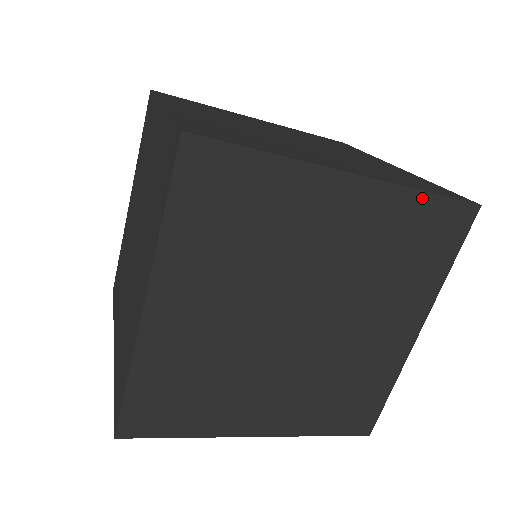
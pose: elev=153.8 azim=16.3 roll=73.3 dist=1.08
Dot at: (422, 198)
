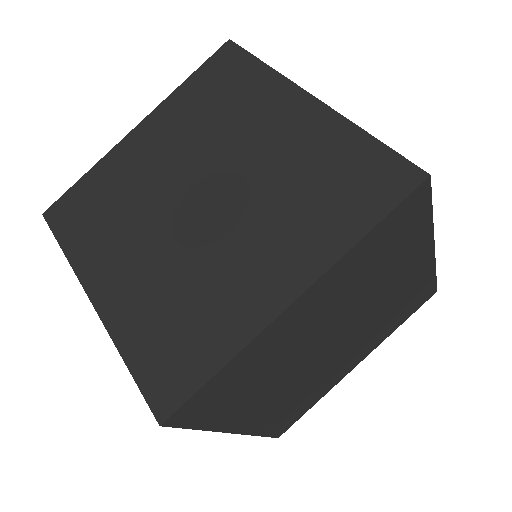
Dot at: (188, 83)
